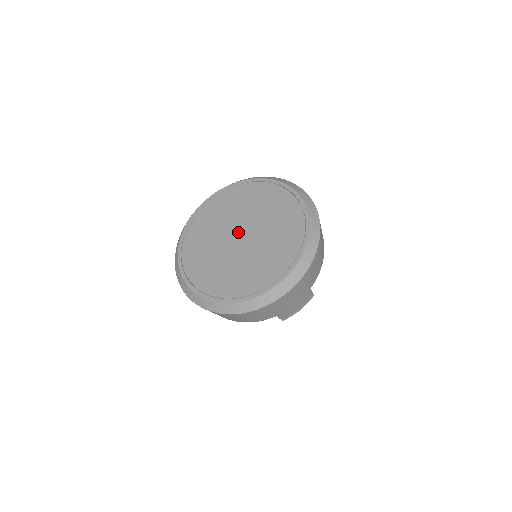
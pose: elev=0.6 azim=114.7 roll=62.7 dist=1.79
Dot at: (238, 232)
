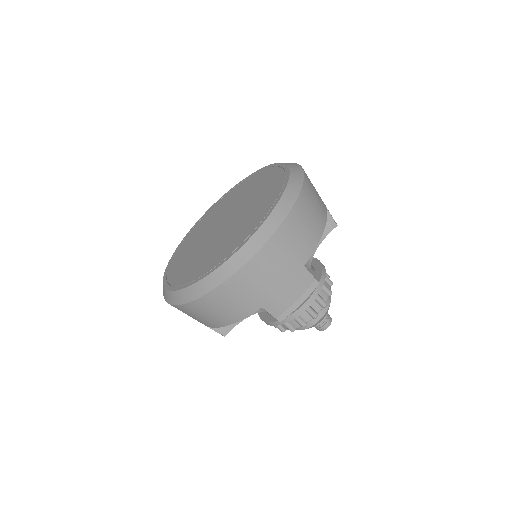
Dot at: (222, 221)
